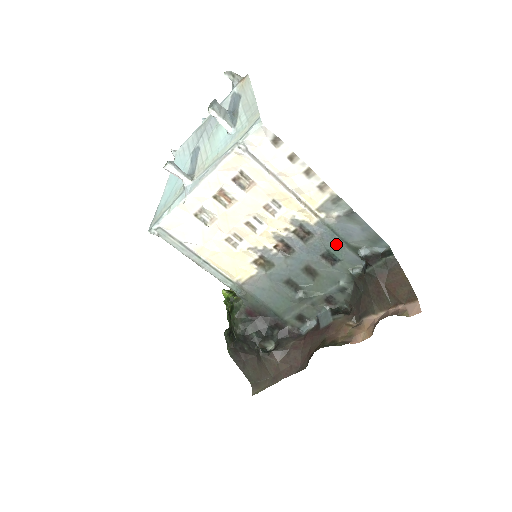
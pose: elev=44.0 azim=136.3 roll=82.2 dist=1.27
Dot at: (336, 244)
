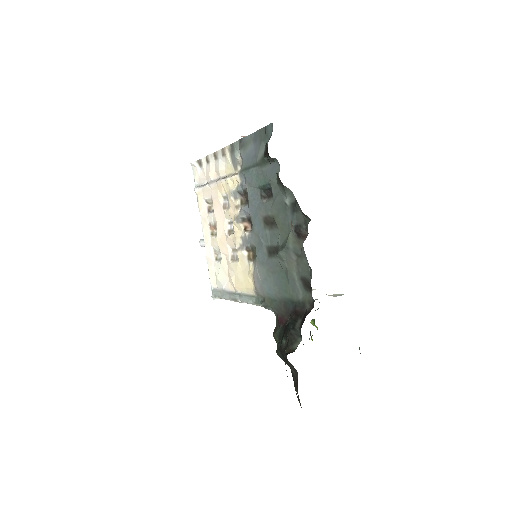
Dot at: (257, 176)
